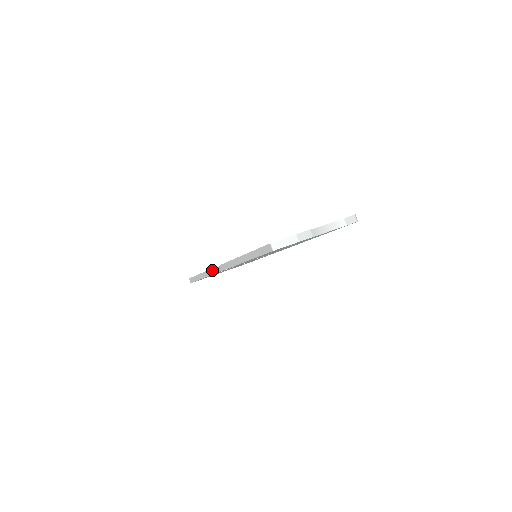
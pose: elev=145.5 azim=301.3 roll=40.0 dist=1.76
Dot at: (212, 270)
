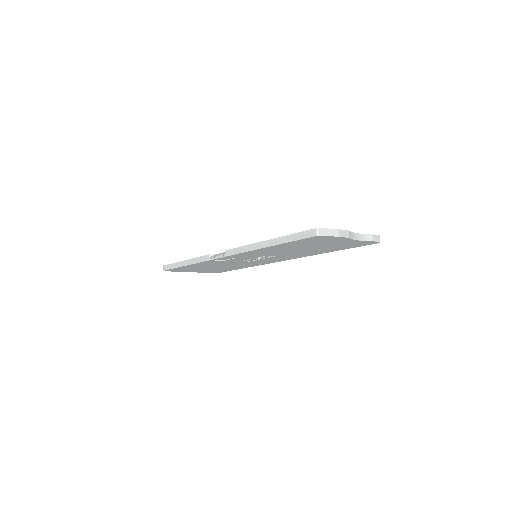
Dot at: (209, 256)
